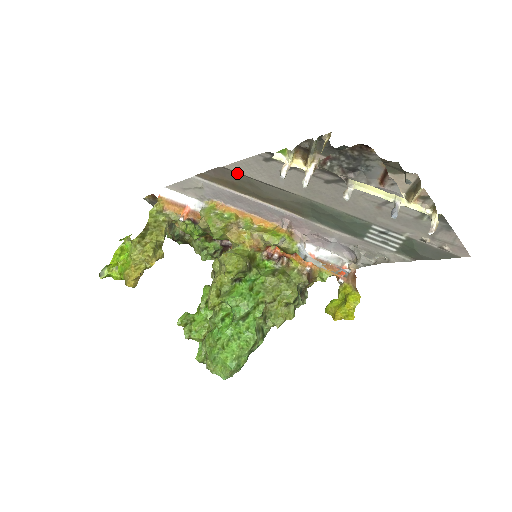
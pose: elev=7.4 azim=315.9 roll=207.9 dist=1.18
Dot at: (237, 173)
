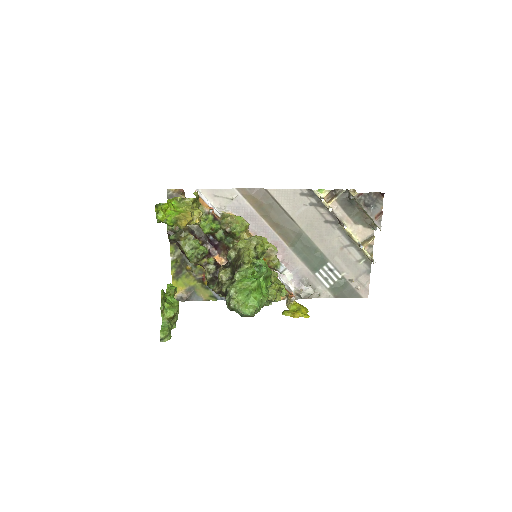
Dot at: (271, 197)
